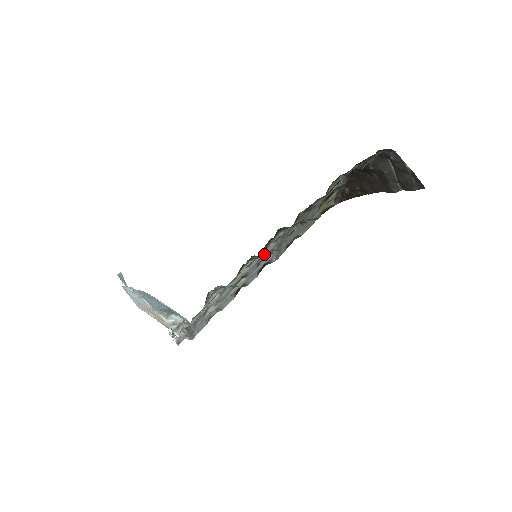
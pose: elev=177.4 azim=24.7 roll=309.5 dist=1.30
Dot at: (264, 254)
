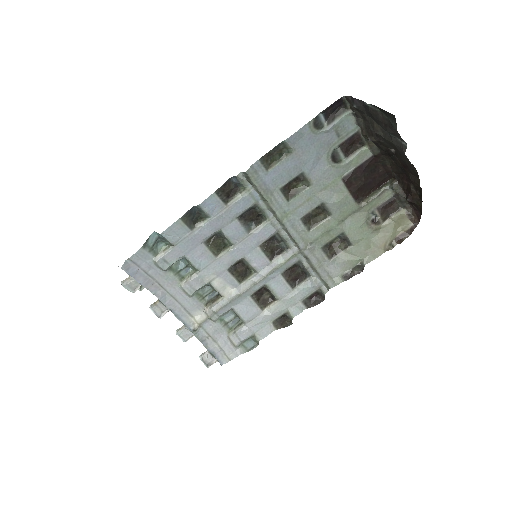
Dot at: (278, 262)
